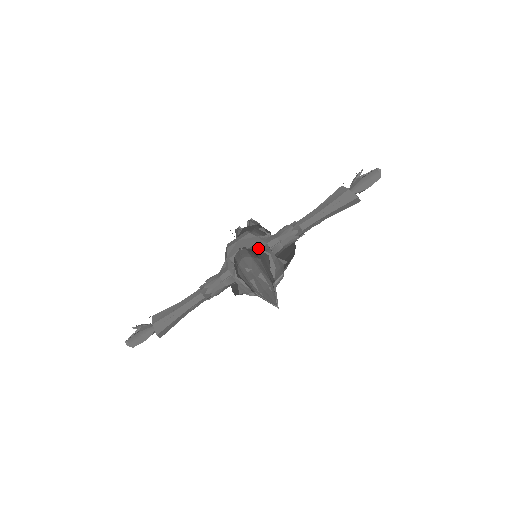
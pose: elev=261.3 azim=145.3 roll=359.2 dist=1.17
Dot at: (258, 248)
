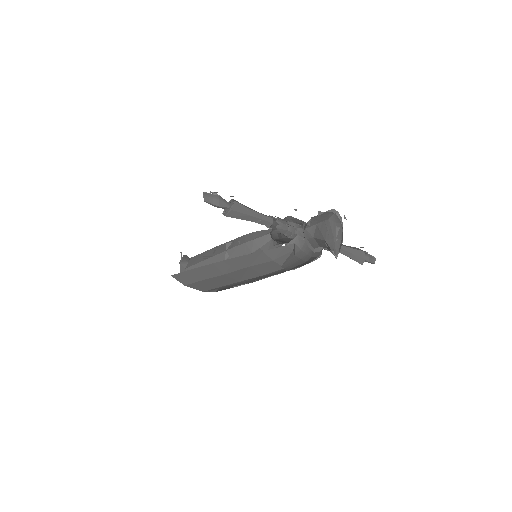
Dot at: occluded
